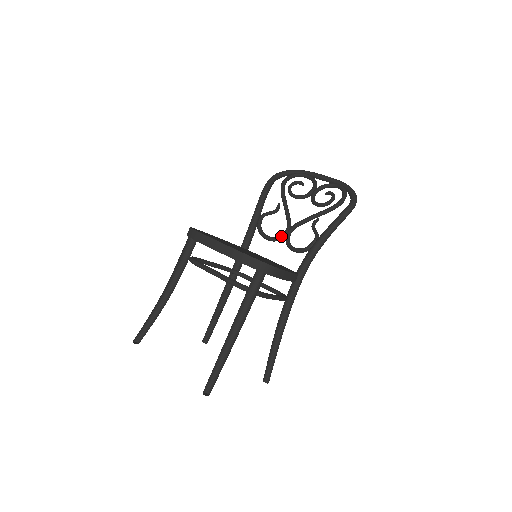
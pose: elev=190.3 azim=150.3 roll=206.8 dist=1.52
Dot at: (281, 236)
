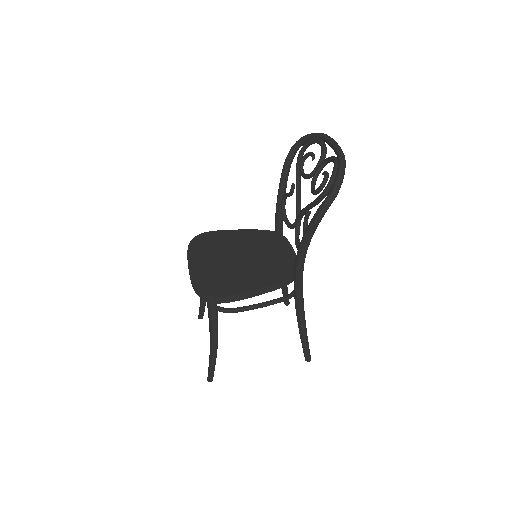
Dot at: (293, 225)
